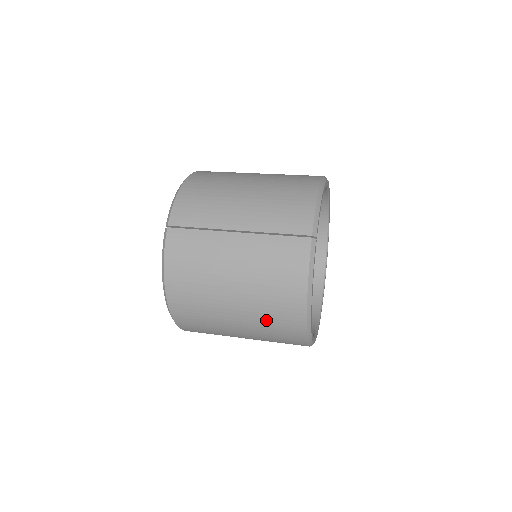
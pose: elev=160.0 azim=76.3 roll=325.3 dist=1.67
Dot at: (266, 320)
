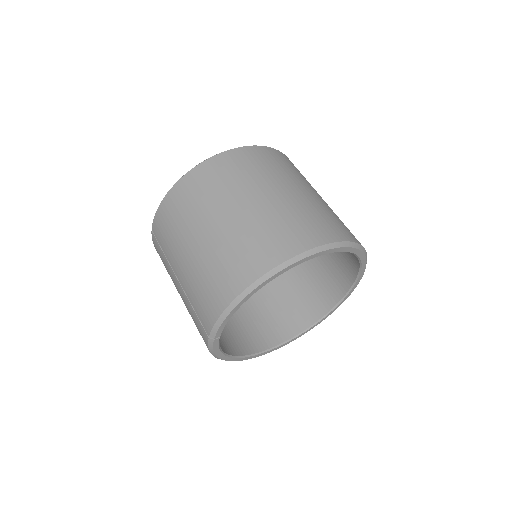
Dot at: occluded
